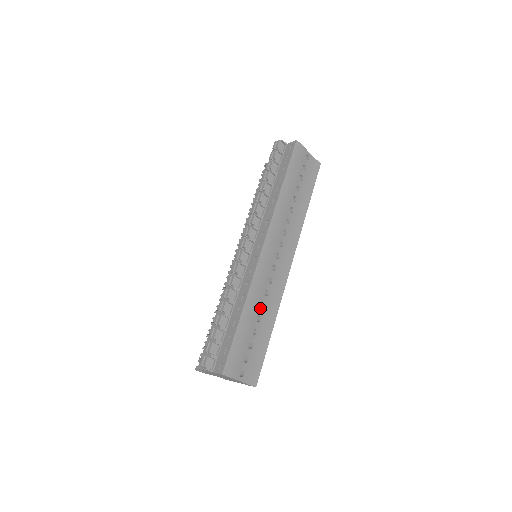
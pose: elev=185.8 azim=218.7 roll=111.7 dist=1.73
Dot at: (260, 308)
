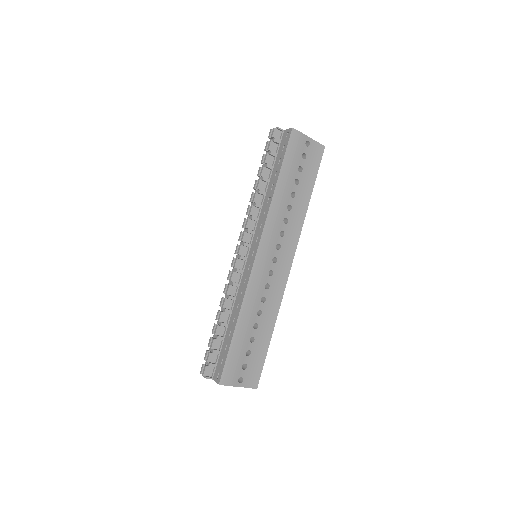
Dot at: (257, 315)
